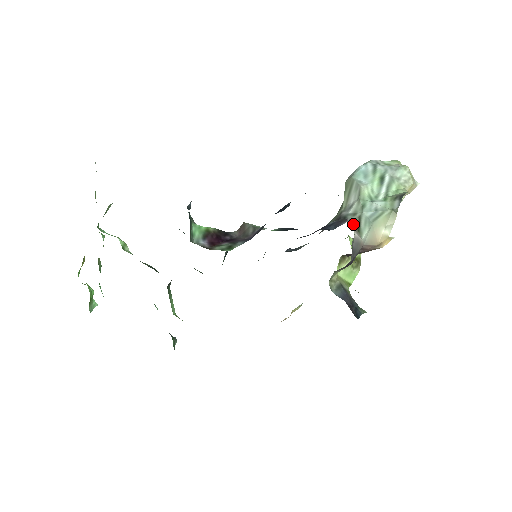
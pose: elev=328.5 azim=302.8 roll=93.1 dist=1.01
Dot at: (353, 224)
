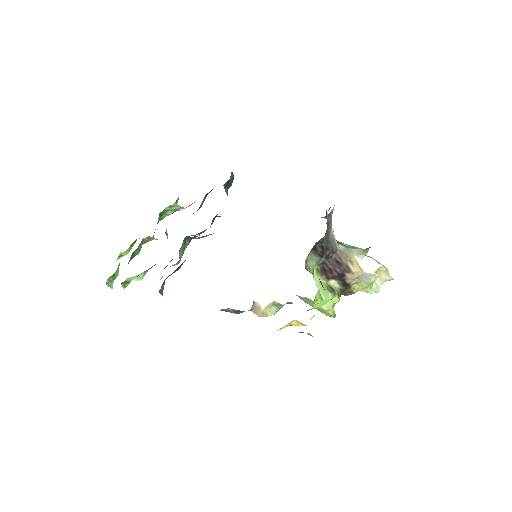
Dot at: occluded
